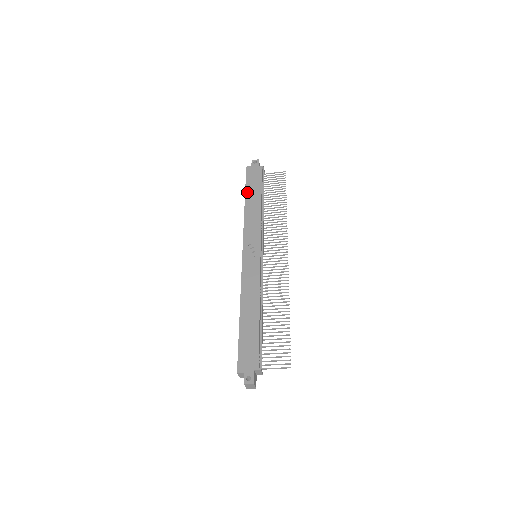
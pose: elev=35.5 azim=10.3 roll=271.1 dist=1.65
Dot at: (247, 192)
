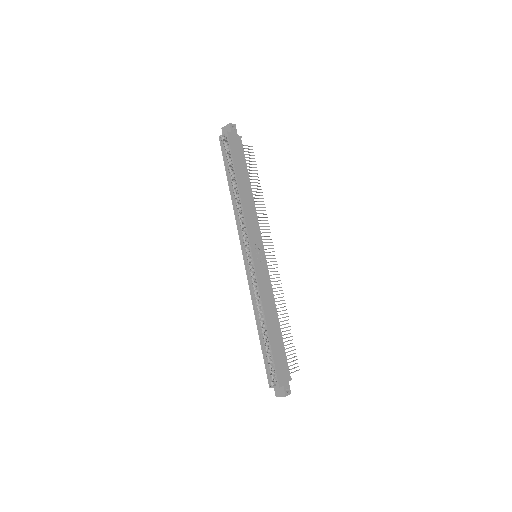
Dot at: (237, 171)
